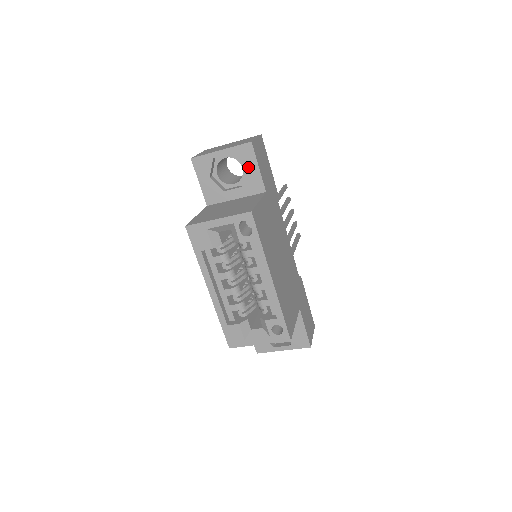
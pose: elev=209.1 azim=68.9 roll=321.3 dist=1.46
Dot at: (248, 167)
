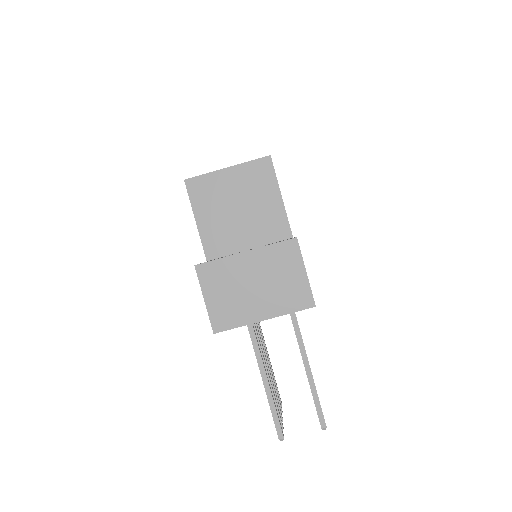
Dot at: occluded
